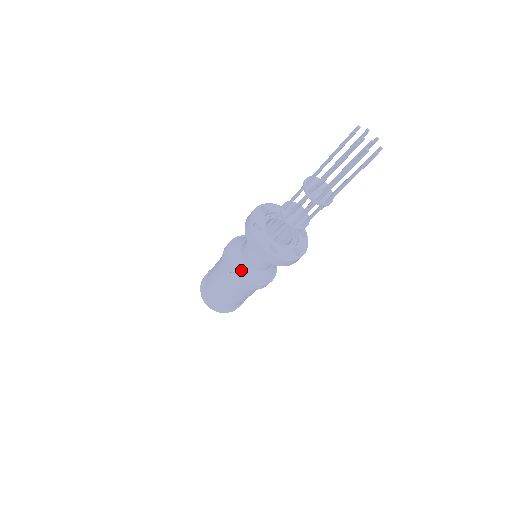
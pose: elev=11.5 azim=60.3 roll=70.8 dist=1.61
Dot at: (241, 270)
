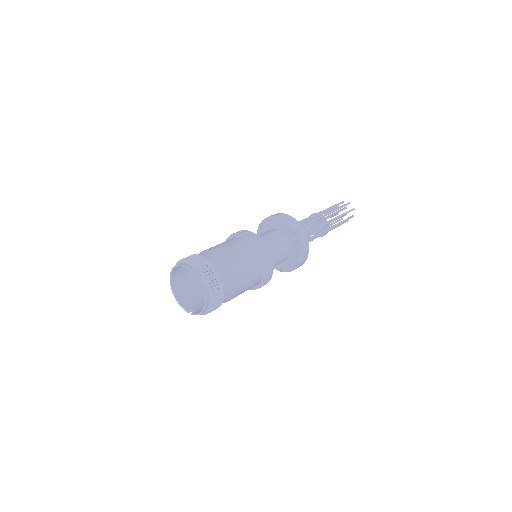
Dot at: occluded
